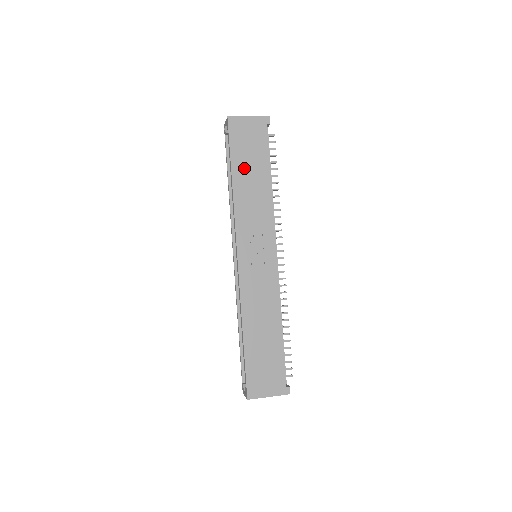
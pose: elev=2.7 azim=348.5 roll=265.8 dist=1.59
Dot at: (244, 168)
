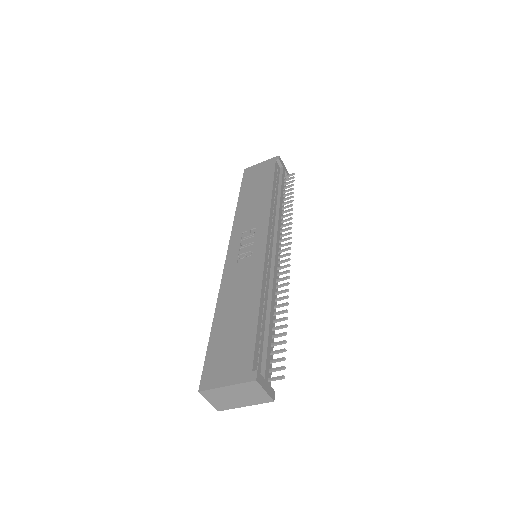
Dot at: (250, 191)
